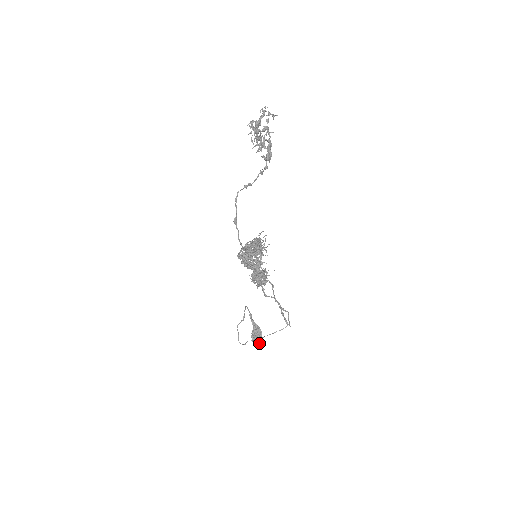
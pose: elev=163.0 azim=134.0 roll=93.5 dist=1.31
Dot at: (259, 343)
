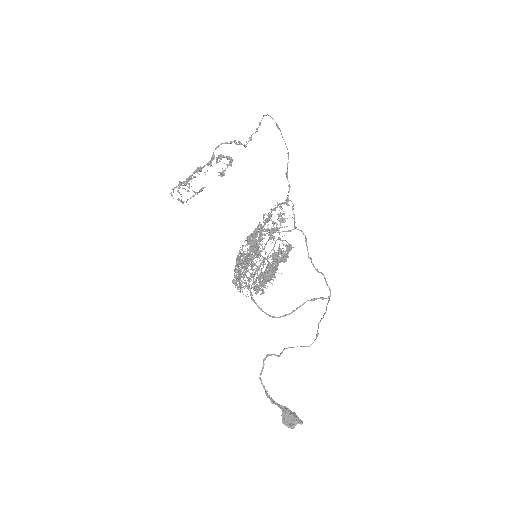
Dot at: (300, 421)
